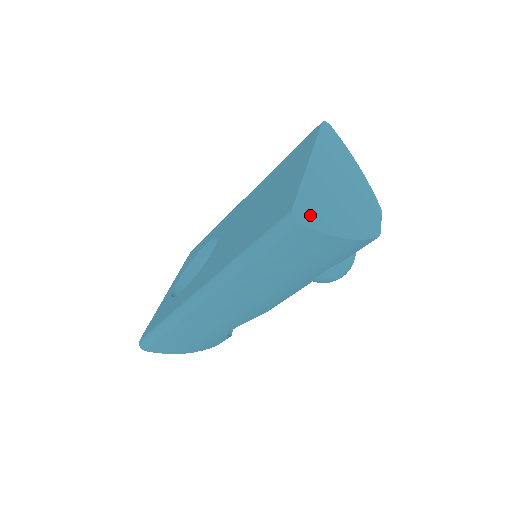
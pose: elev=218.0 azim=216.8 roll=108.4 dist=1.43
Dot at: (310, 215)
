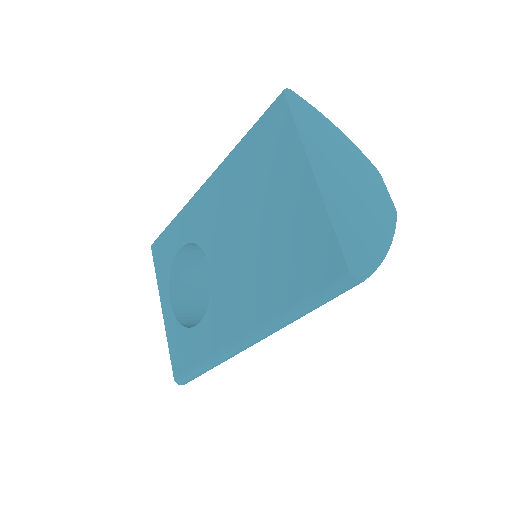
Dot at: (360, 258)
